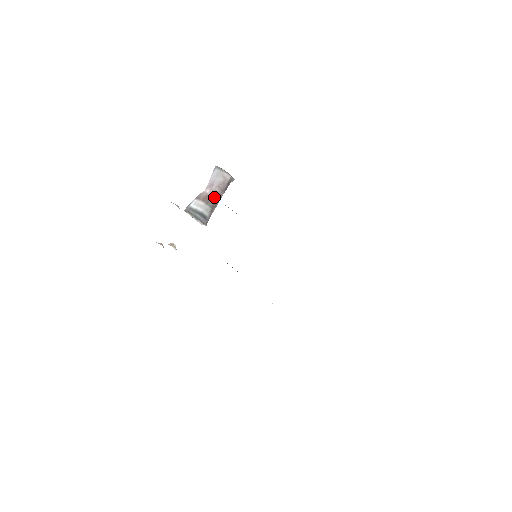
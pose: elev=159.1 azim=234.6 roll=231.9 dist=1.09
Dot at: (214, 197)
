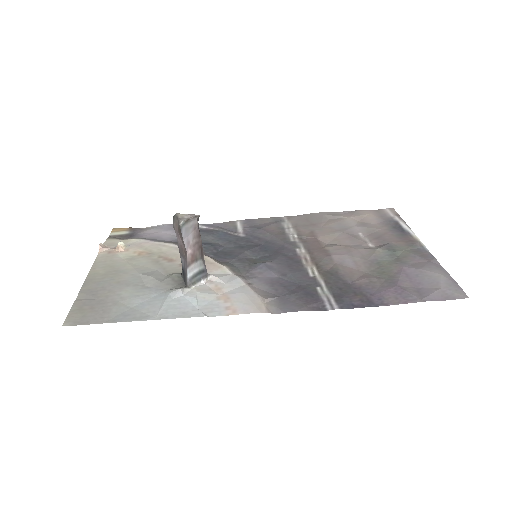
Dot at: (197, 249)
